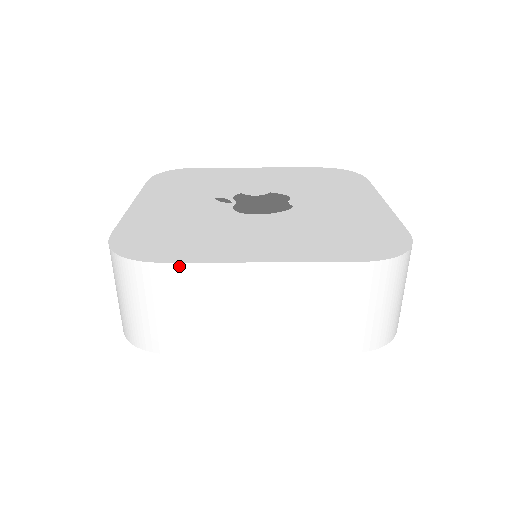
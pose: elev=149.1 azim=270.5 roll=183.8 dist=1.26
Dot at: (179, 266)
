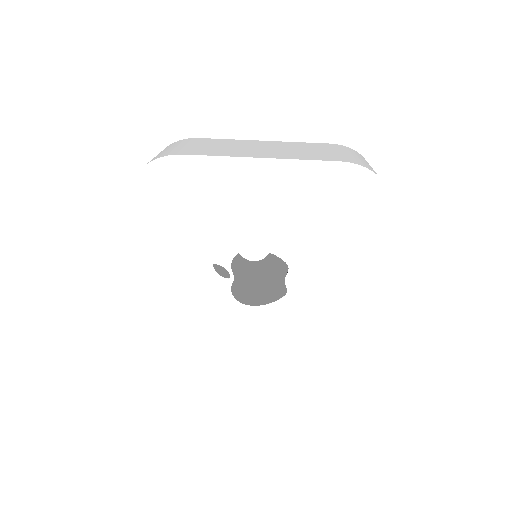
Dot at: (200, 372)
